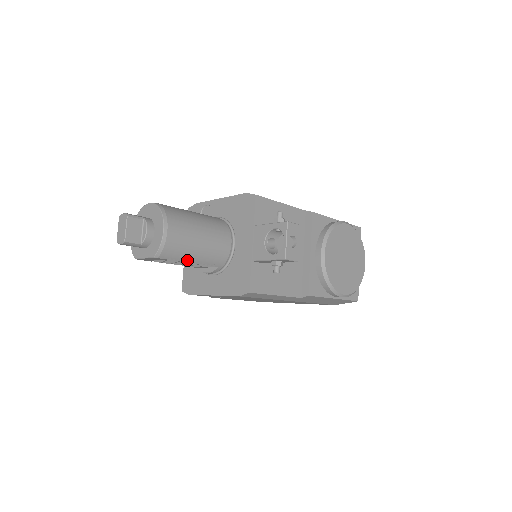
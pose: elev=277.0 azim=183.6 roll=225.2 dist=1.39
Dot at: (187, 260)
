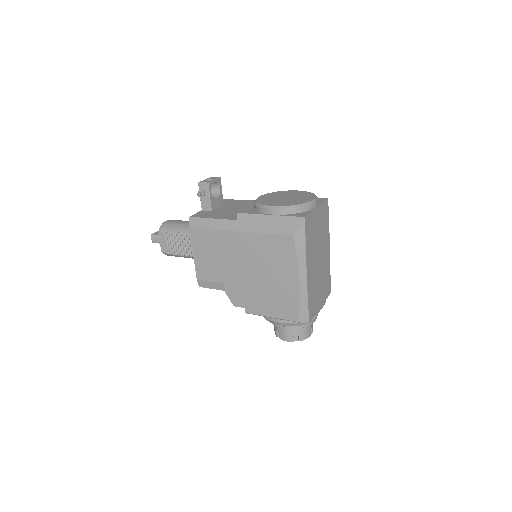
Dot at: (176, 232)
